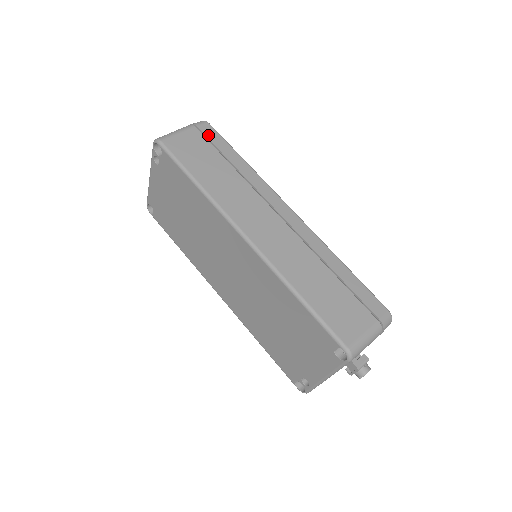
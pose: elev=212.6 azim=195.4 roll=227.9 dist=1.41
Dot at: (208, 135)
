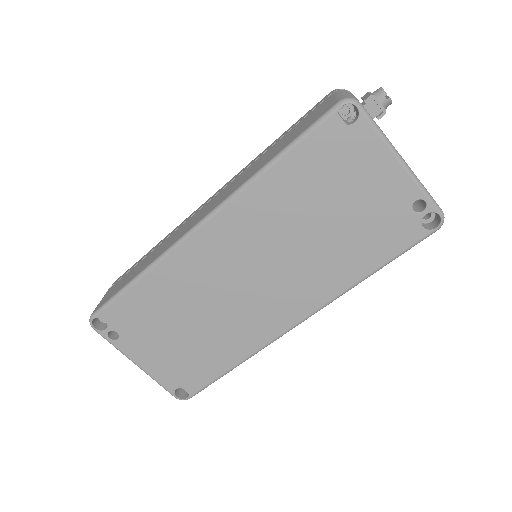
Dot at: occluded
